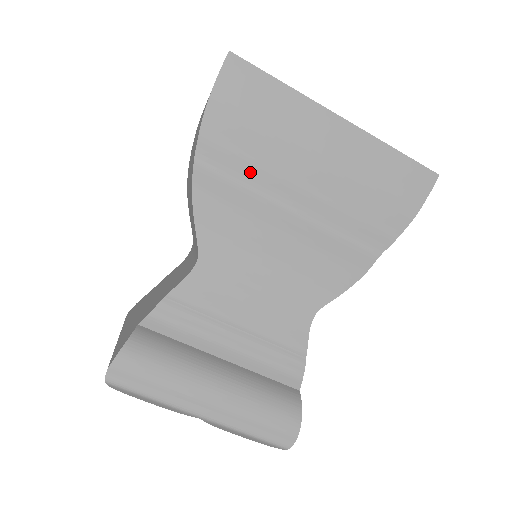
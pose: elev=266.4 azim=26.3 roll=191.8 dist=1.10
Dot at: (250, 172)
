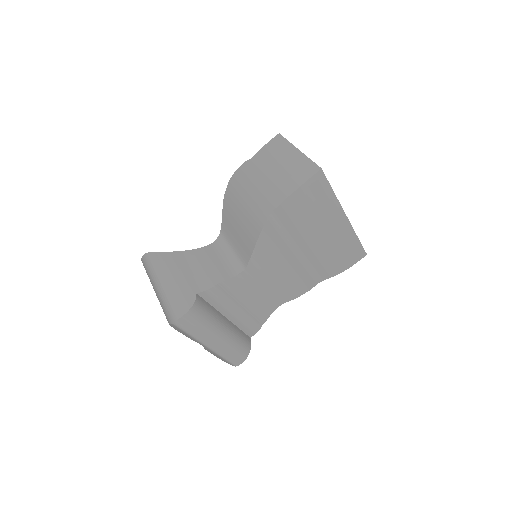
Dot at: (291, 229)
